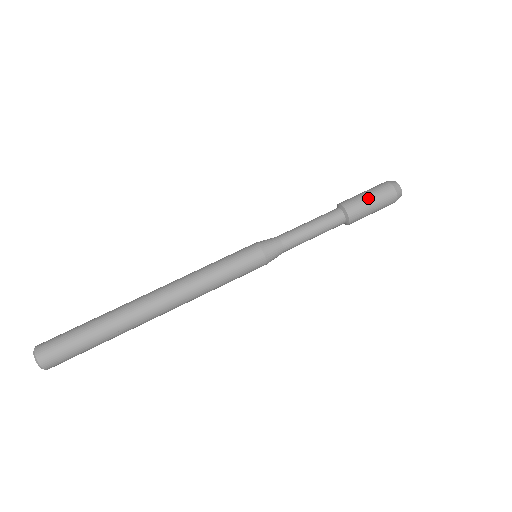
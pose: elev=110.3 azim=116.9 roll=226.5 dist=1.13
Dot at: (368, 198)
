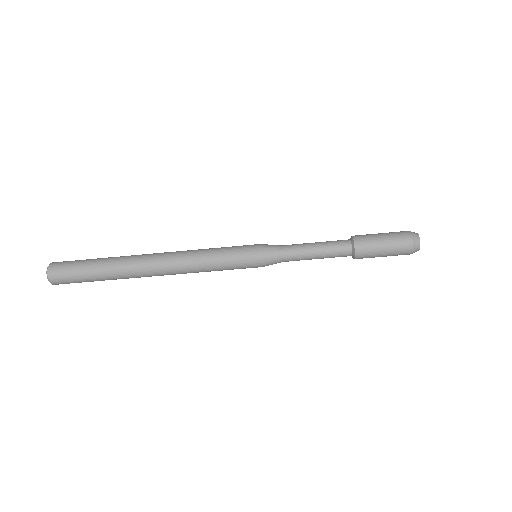
Dot at: occluded
